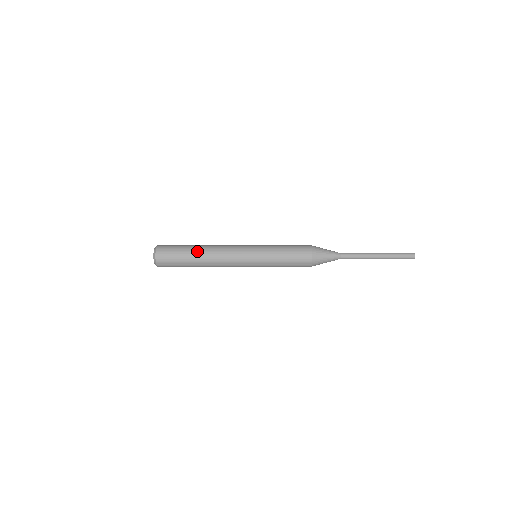
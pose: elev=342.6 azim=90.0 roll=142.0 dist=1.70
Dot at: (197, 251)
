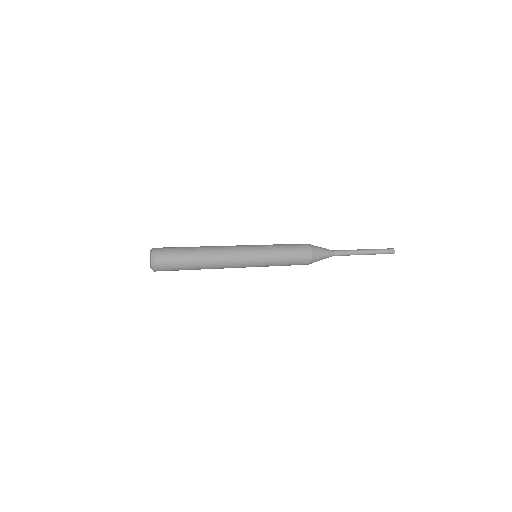
Dot at: (198, 247)
